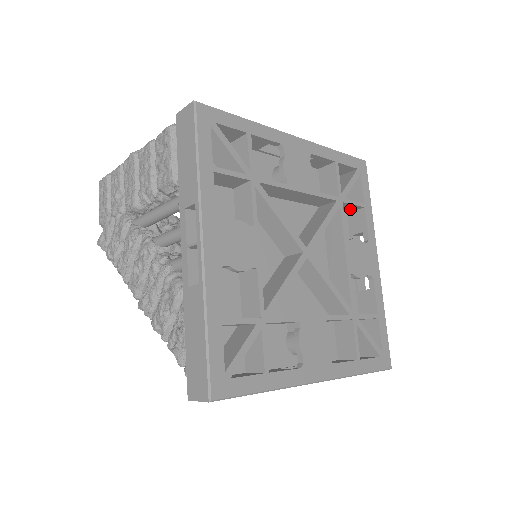
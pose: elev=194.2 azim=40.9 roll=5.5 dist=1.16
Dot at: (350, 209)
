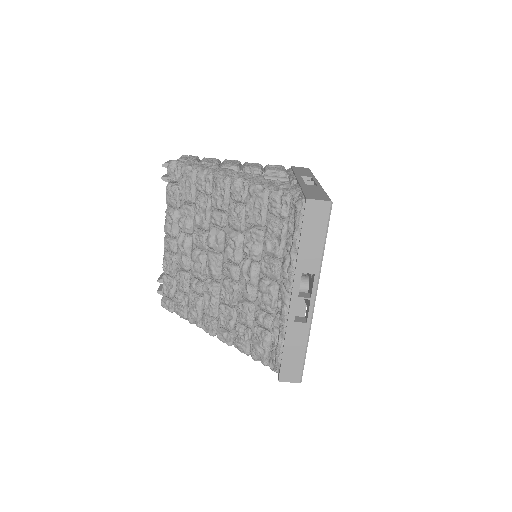
Dot at: occluded
